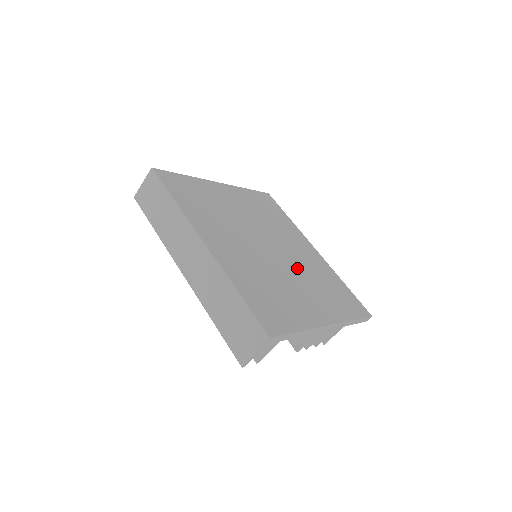
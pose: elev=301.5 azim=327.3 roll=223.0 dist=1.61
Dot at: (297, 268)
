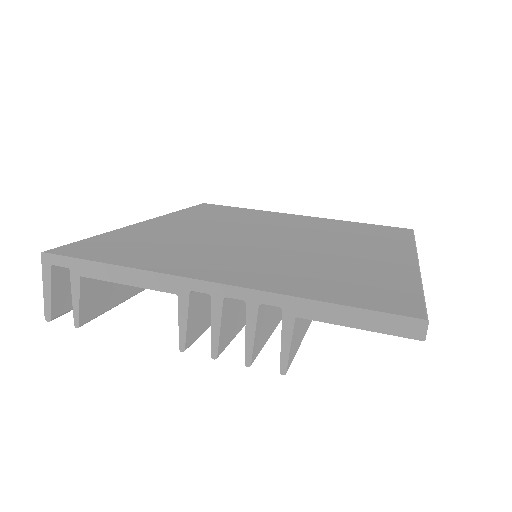
Dot at: (289, 252)
